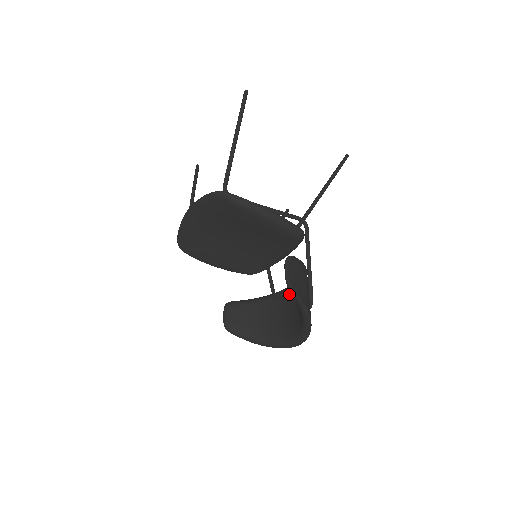
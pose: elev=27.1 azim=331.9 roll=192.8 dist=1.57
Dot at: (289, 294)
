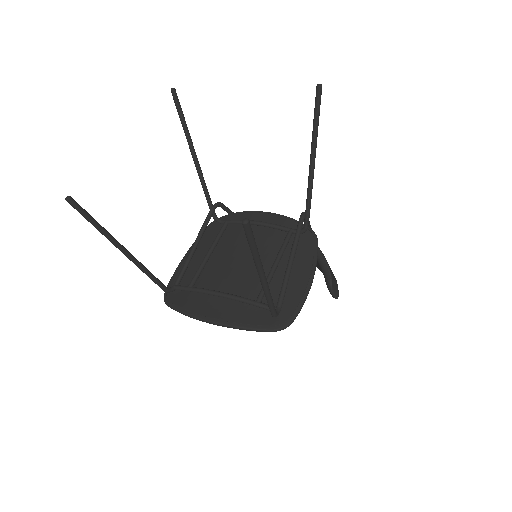
Dot at: occluded
